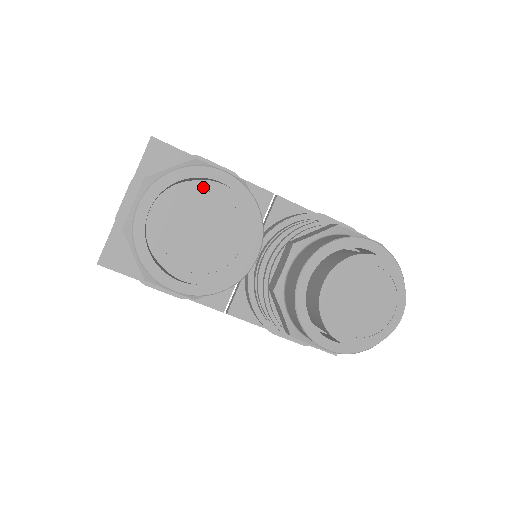
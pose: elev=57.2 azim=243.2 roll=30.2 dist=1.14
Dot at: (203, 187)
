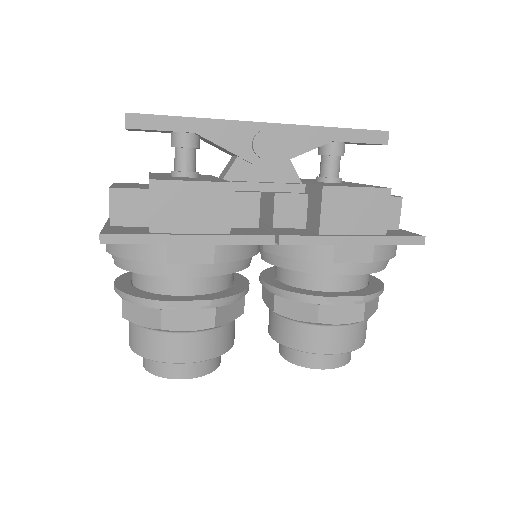
Dot at: (171, 376)
